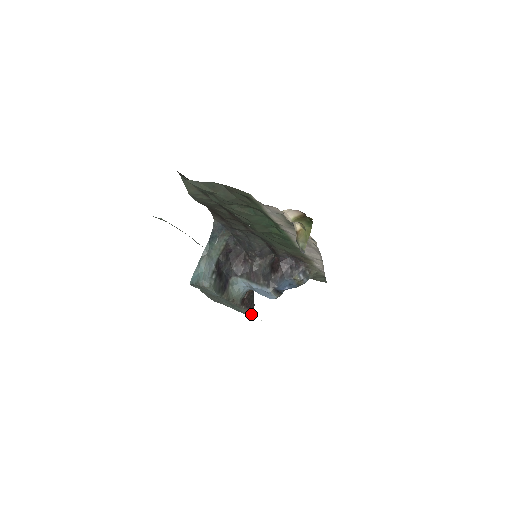
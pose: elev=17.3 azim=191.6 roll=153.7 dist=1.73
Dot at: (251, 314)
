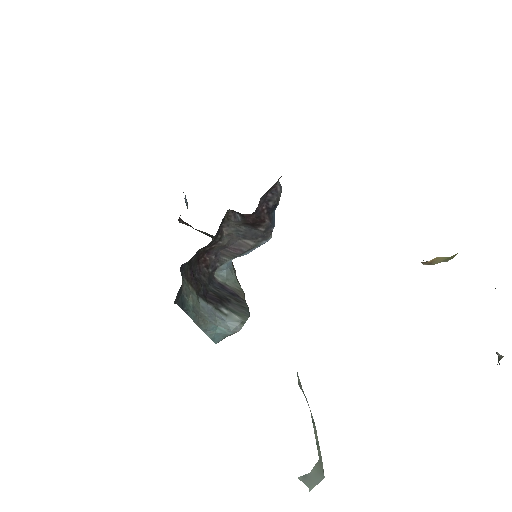
Dot at: occluded
